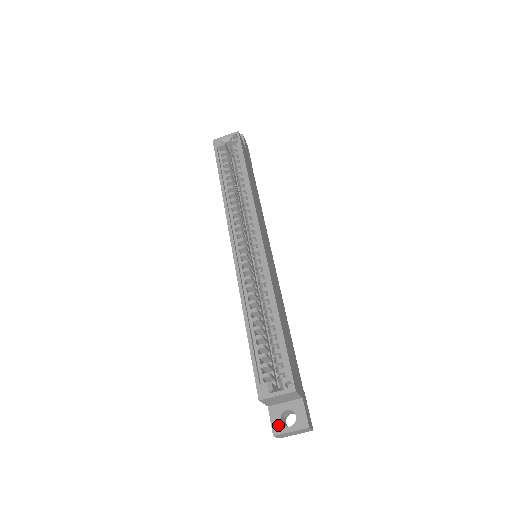
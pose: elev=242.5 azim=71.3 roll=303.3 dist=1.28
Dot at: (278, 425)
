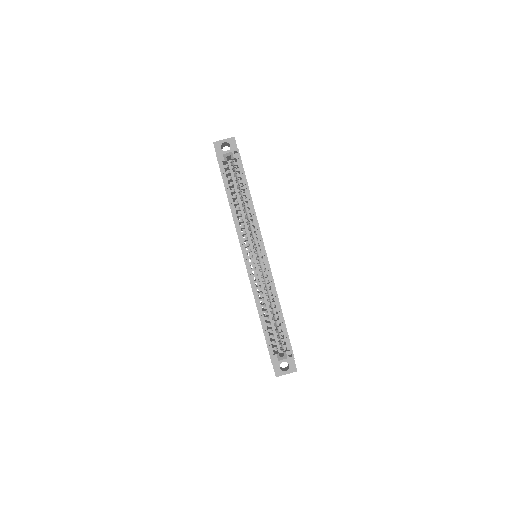
Dot at: (278, 371)
